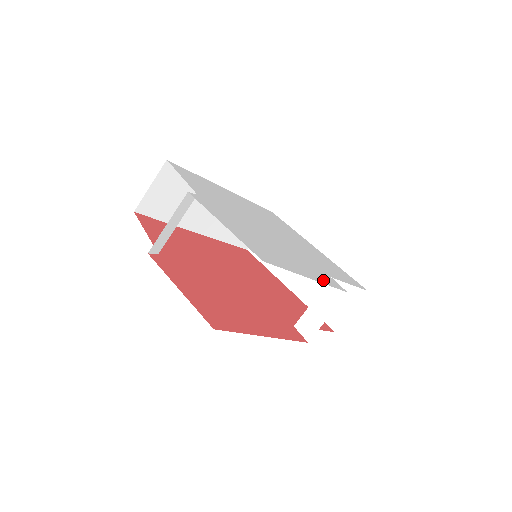
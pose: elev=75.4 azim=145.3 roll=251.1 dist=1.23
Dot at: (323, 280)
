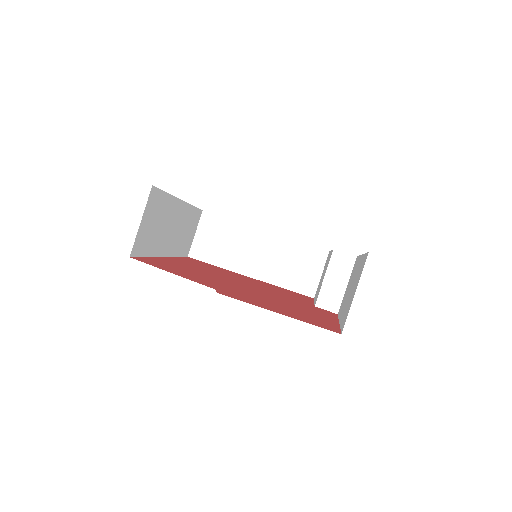
Dot at: occluded
